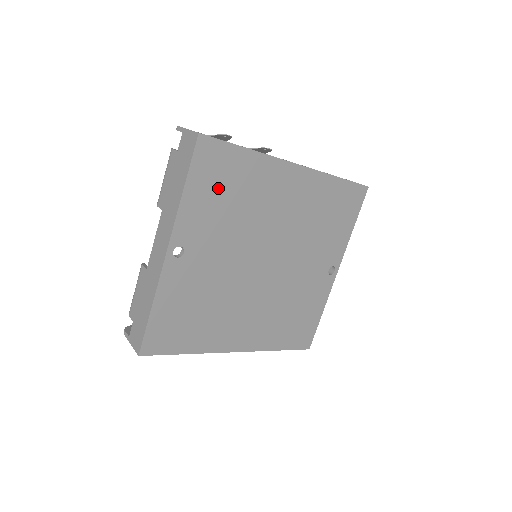
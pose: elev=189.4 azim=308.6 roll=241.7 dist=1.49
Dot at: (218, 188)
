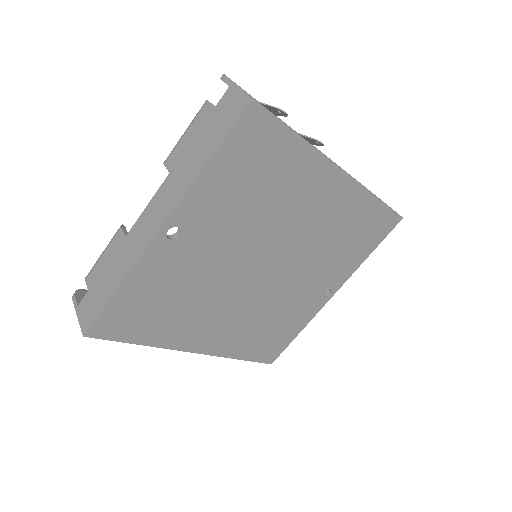
Dot at: (248, 172)
